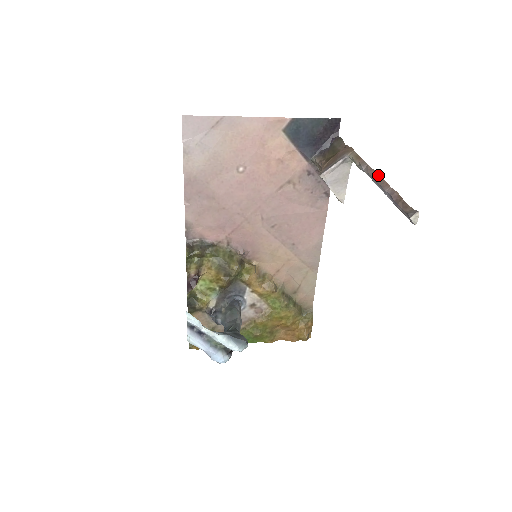
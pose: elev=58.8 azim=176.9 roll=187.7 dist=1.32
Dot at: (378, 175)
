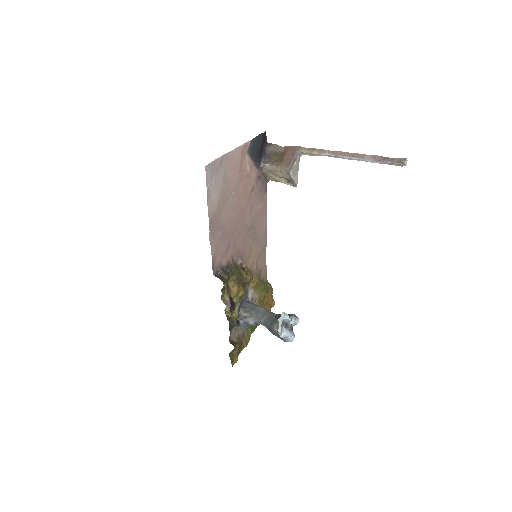
Dot at: (347, 152)
